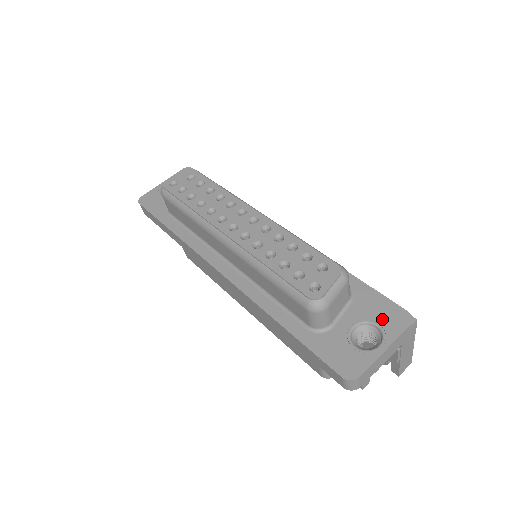
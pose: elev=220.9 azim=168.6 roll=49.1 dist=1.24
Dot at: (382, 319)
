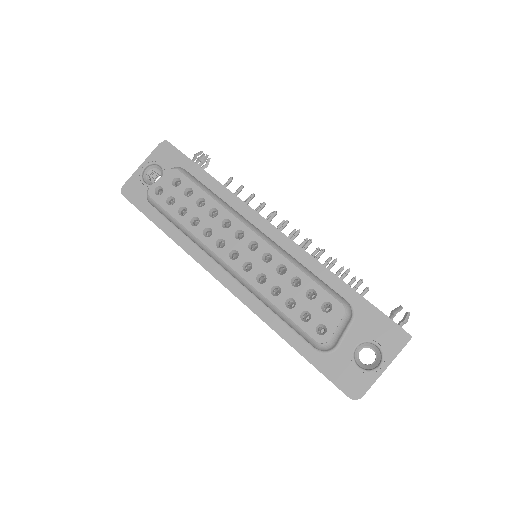
Dot at: (381, 339)
